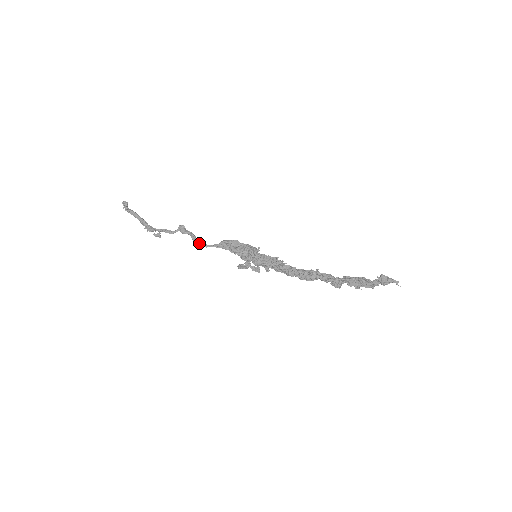
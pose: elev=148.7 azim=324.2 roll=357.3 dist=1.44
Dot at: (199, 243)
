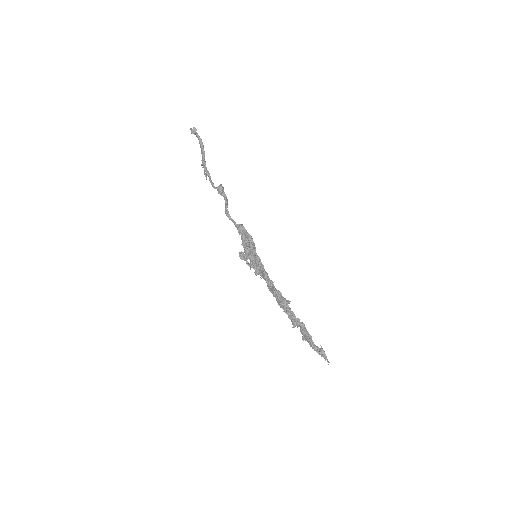
Dot at: (226, 211)
